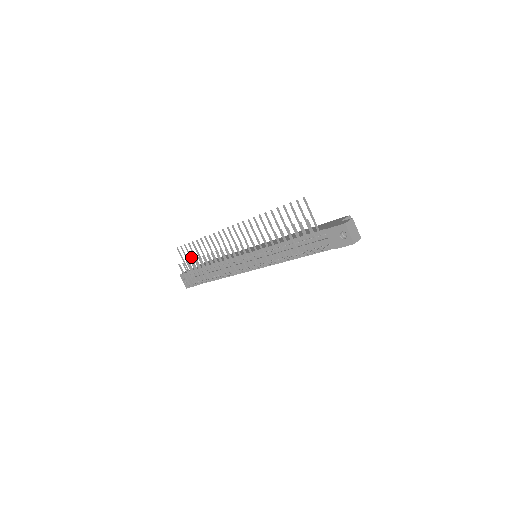
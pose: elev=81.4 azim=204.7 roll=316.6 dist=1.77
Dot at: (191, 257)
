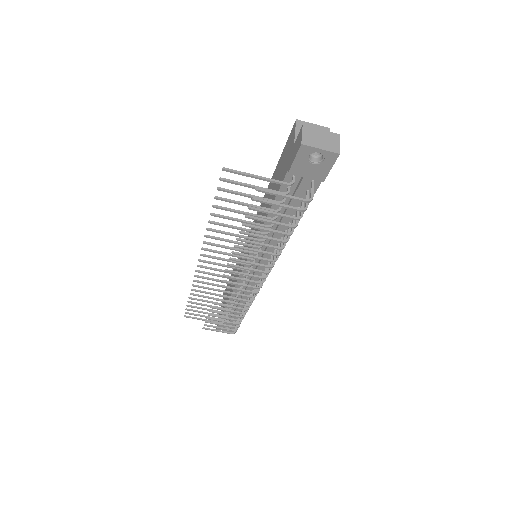
Dot at: (204, 312)
